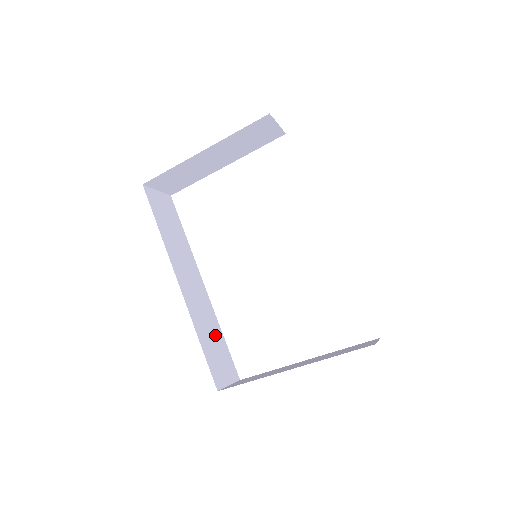
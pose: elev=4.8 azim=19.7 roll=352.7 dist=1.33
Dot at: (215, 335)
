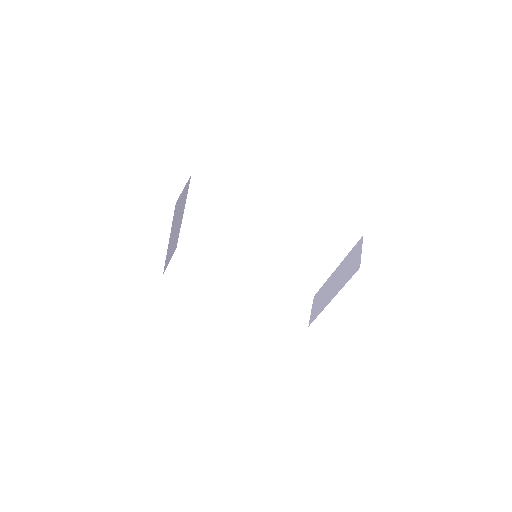
Dot at: (279, 295)
